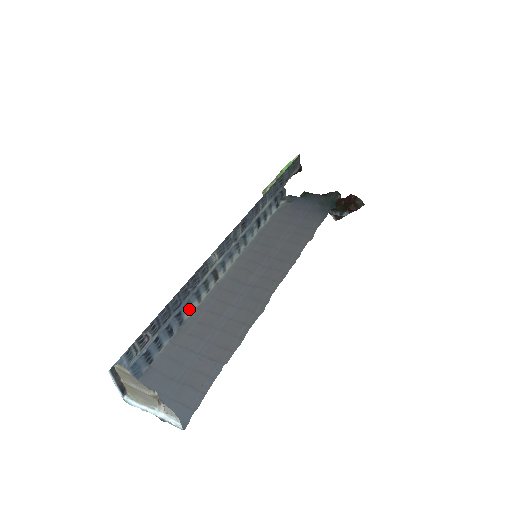
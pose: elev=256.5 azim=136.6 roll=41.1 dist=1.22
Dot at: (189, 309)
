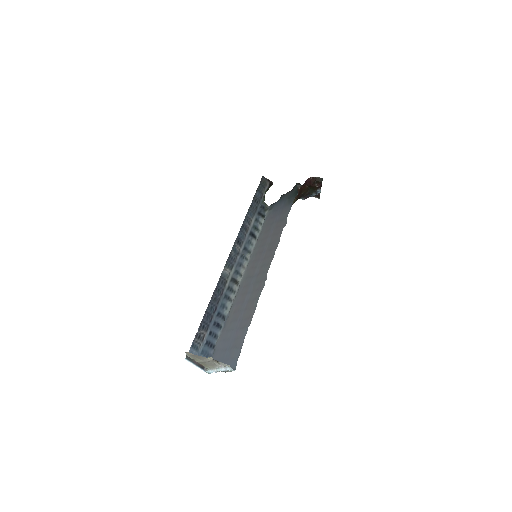
Dot at: (225, 308)
